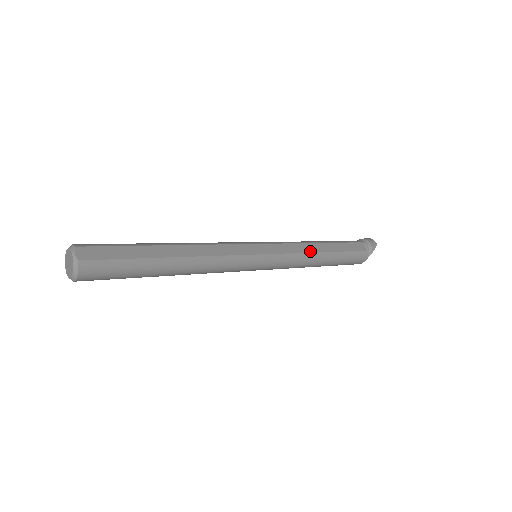
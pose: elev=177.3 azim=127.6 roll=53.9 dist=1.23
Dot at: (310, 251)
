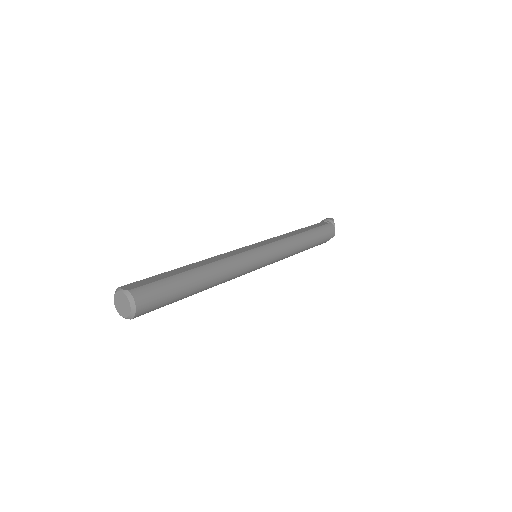
Dot at: (291, 235)
